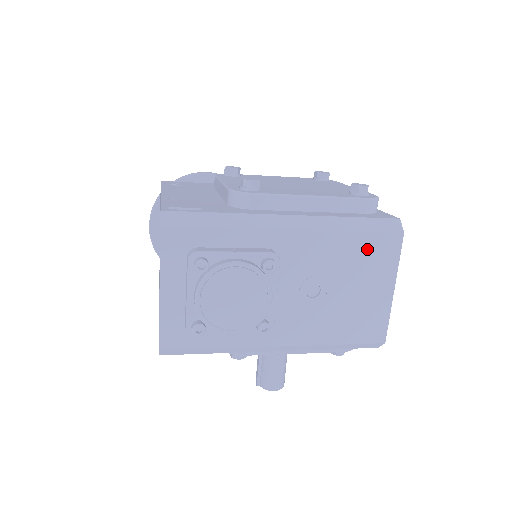
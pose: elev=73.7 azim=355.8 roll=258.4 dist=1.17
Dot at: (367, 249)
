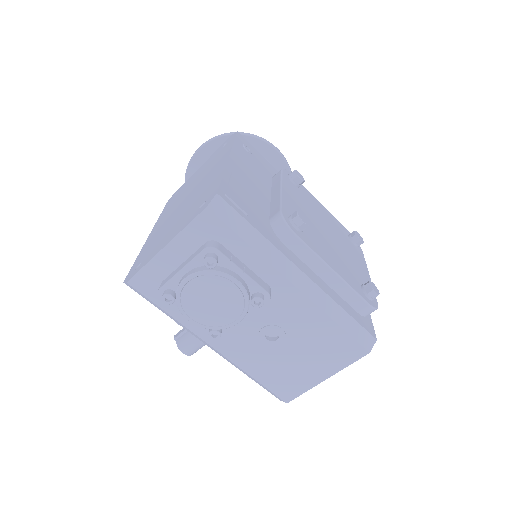
Dot at: (335, 342)
